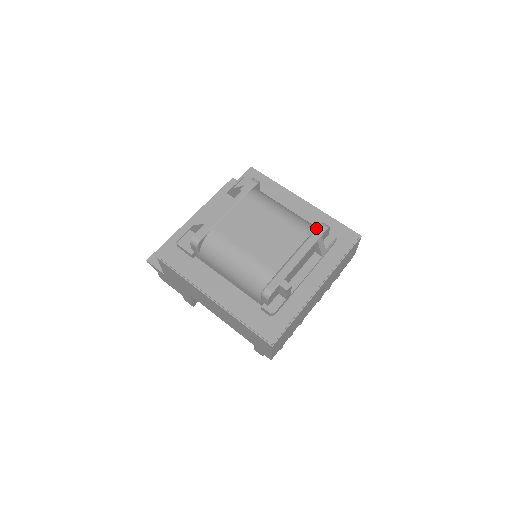
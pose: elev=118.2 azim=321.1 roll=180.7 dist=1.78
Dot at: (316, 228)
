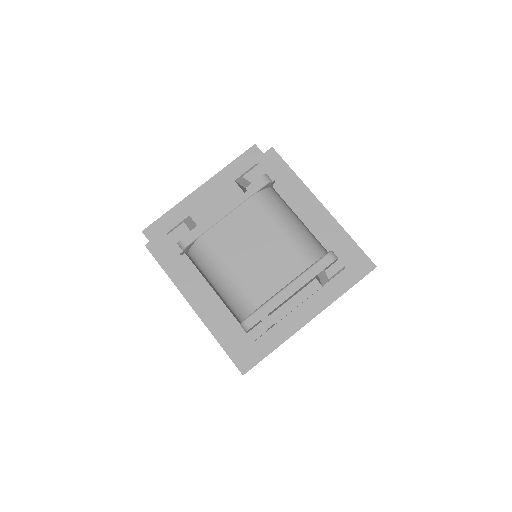
Dot at: (321, 258)
